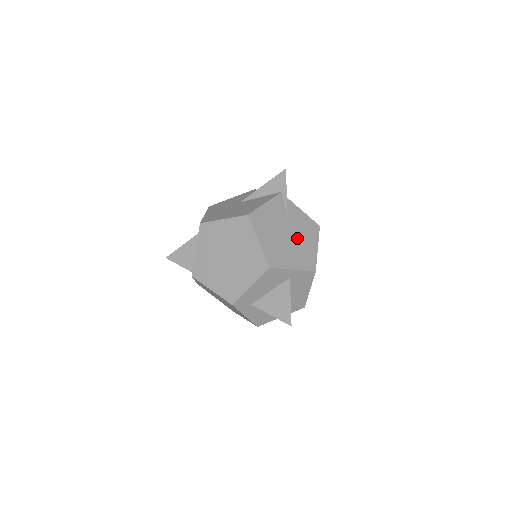
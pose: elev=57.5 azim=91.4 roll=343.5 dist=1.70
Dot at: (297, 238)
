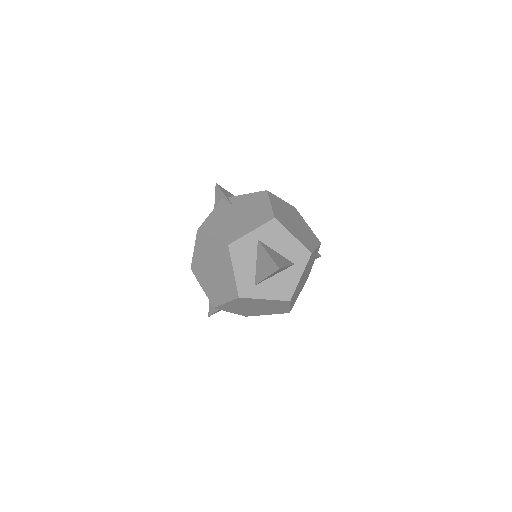
Dot at: (247, 212)
